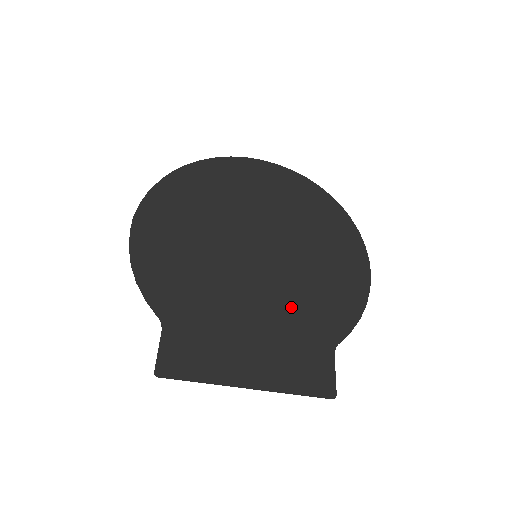
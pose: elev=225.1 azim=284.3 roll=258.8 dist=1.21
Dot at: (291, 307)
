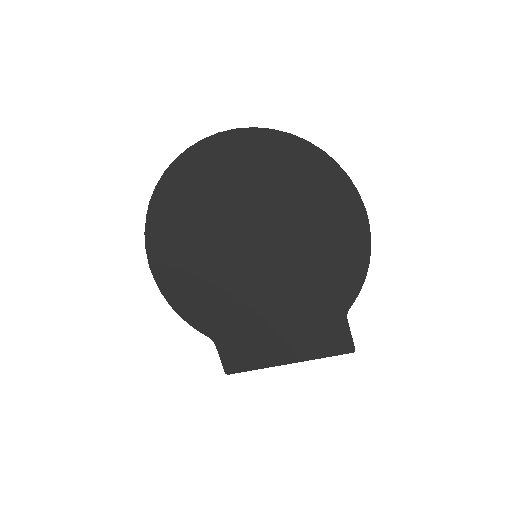
Dot at: (300, 293)
